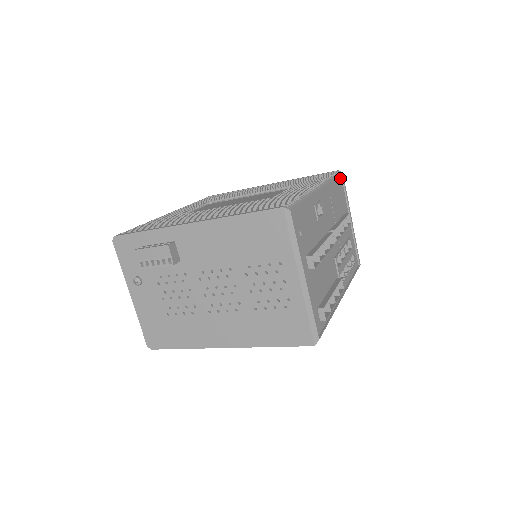
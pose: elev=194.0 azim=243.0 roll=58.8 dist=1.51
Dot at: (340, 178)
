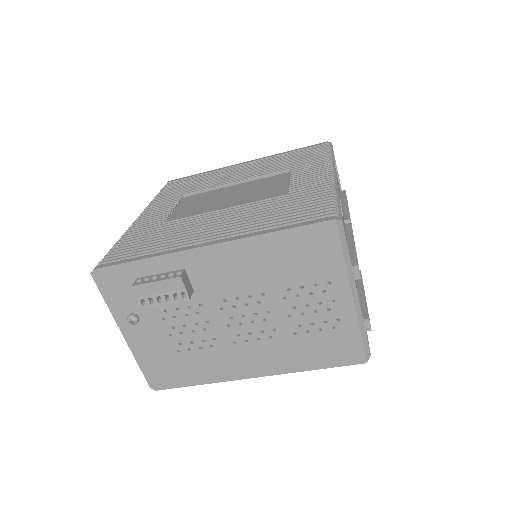
Dot at: occluded
